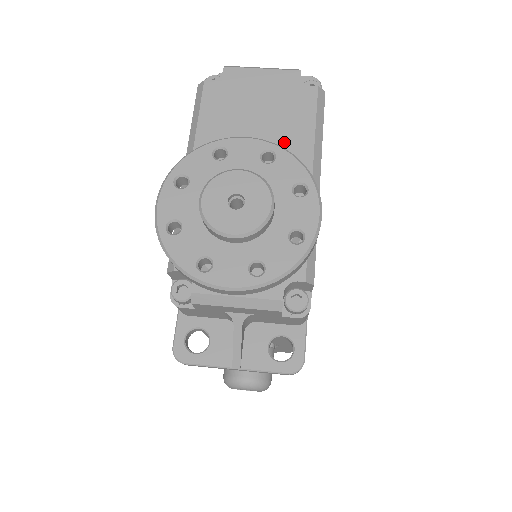
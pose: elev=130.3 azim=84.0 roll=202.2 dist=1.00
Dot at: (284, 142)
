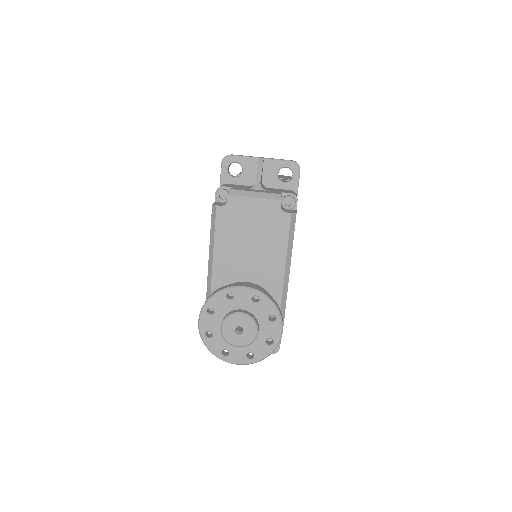
Dot at: (268, 253)
